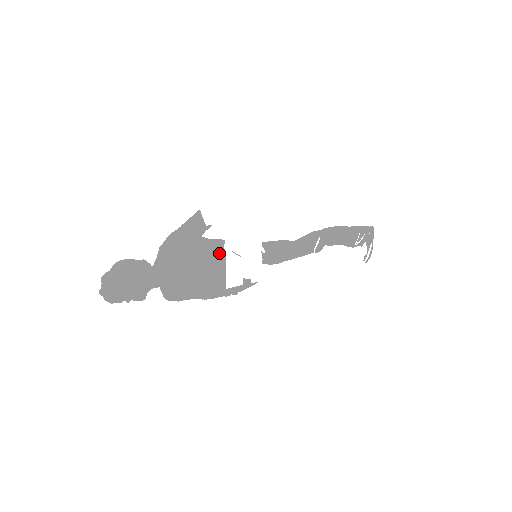
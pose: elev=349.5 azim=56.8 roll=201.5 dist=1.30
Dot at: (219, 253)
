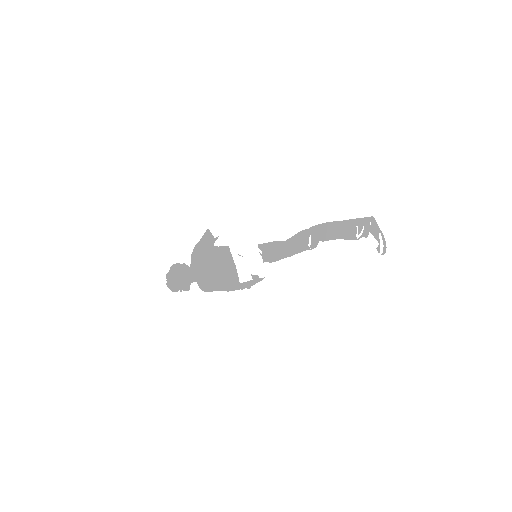
Dot at: (228, 256)
